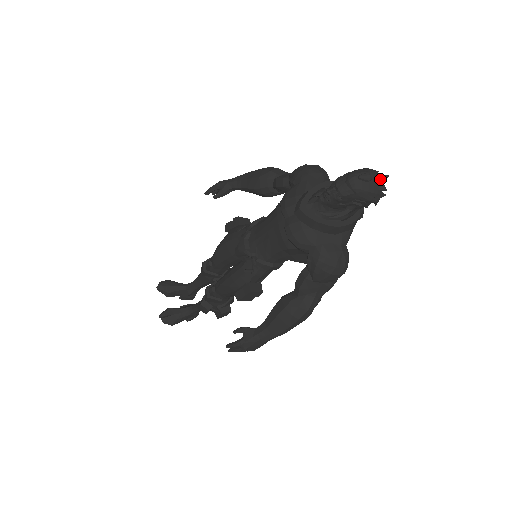
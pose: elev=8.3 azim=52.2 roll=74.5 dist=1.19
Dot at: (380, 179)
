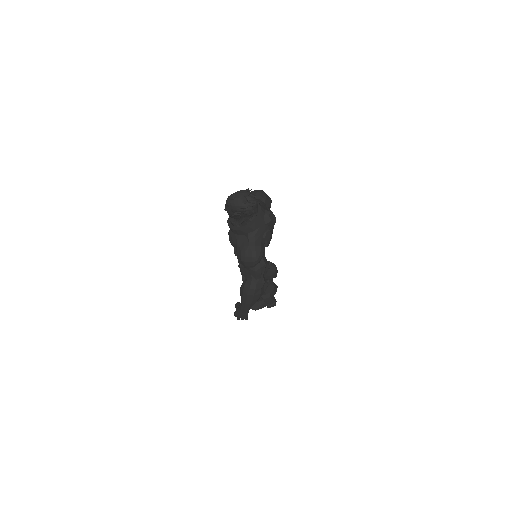
Dot at: (244, 196)
